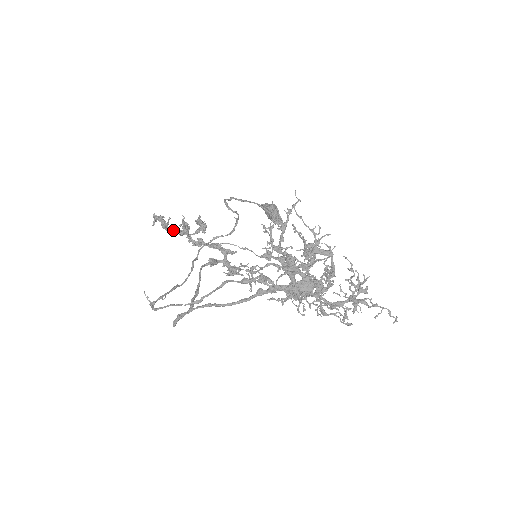
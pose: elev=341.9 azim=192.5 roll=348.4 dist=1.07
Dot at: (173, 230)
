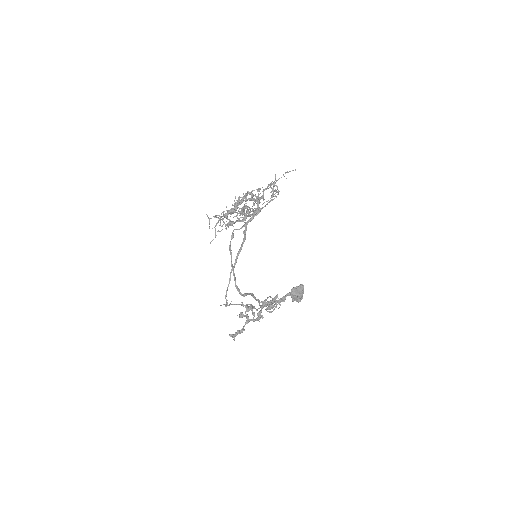
Dot at: (243, 327)
